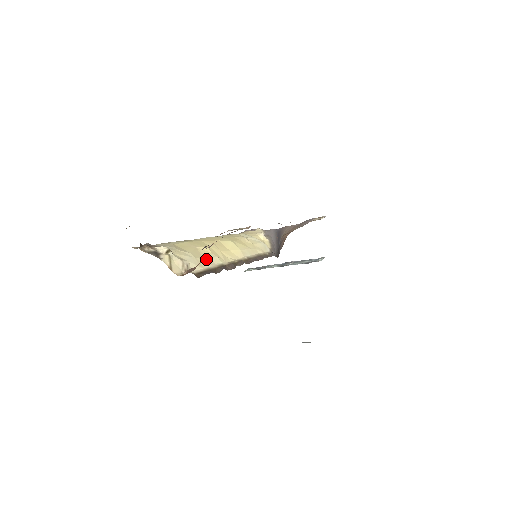
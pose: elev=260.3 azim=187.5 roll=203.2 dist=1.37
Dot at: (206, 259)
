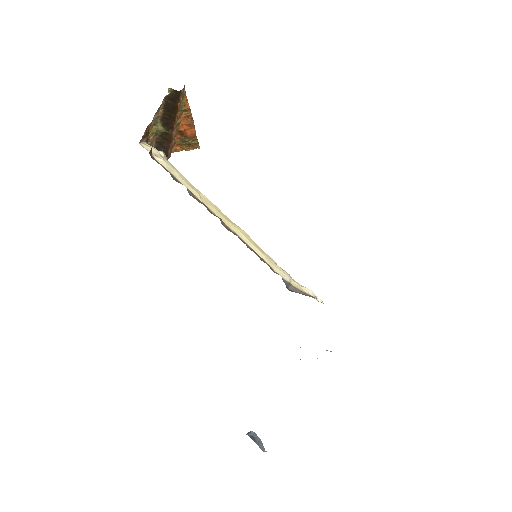
Dot at: (185, 181)
